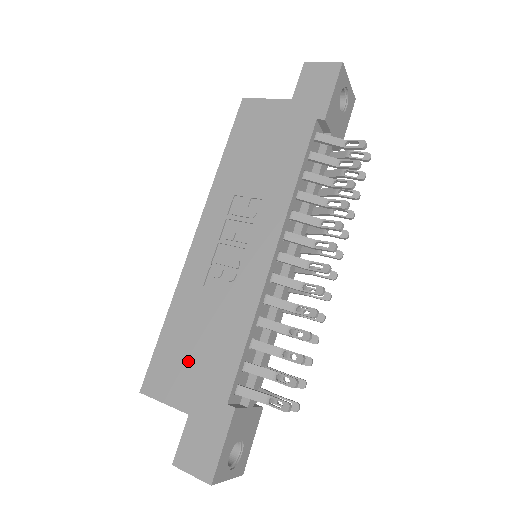
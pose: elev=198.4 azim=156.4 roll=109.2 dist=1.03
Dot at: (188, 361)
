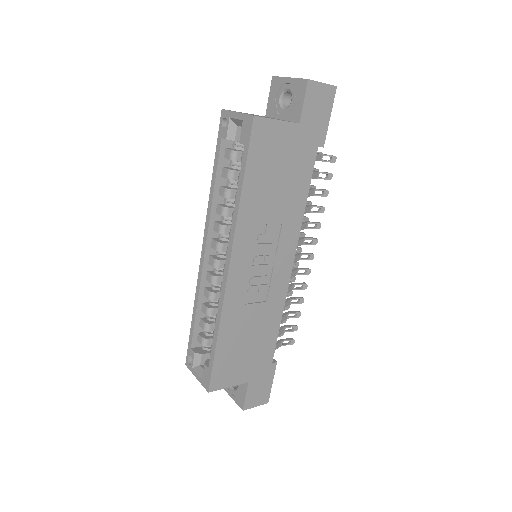
Dot at: (242, 356)
